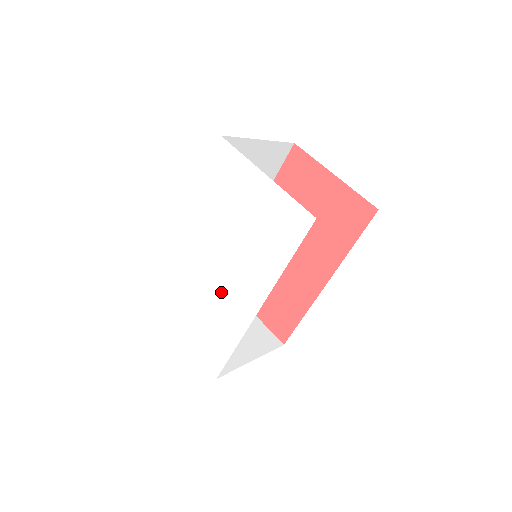
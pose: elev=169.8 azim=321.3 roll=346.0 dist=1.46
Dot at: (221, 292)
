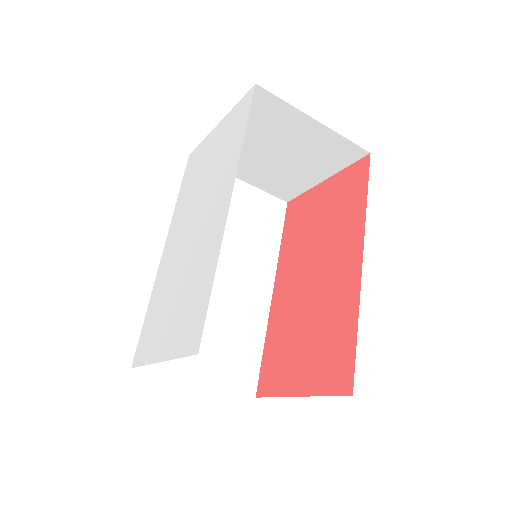
Dot at: (196, 246)
